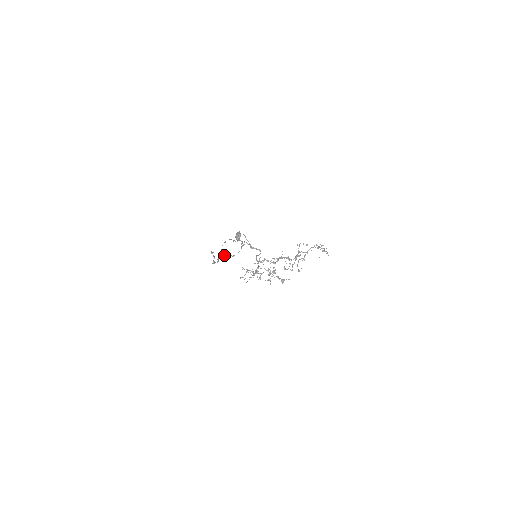
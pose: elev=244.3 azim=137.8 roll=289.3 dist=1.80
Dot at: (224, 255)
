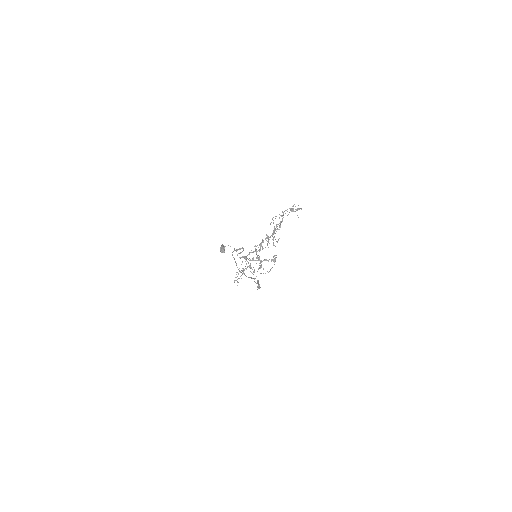
Dot at: occluded
